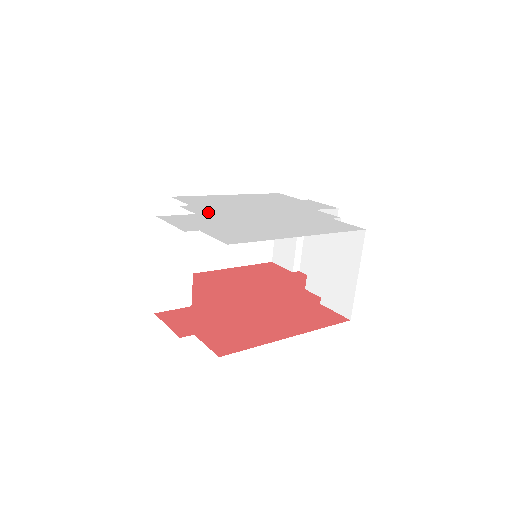
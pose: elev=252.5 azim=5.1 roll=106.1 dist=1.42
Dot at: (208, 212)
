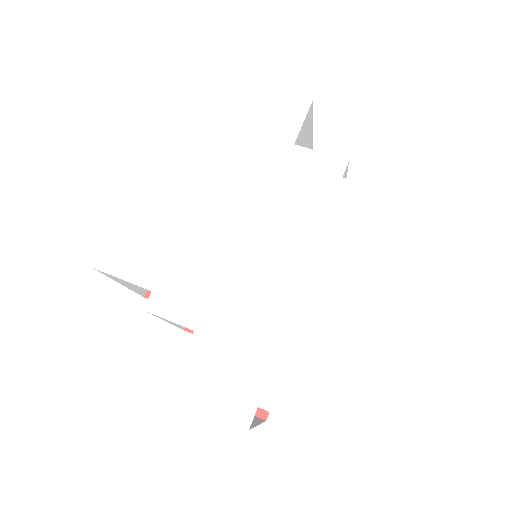
Dot at: (198, 307)
